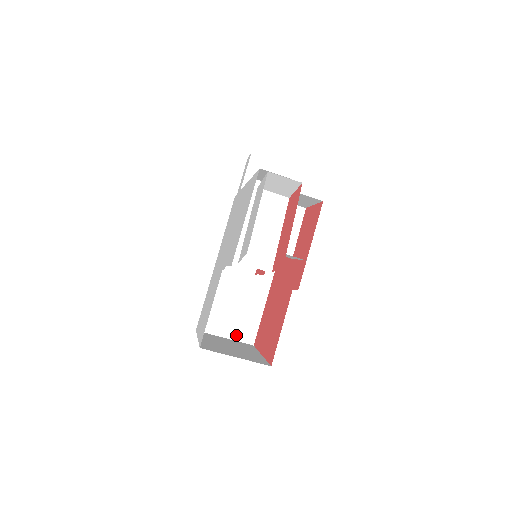
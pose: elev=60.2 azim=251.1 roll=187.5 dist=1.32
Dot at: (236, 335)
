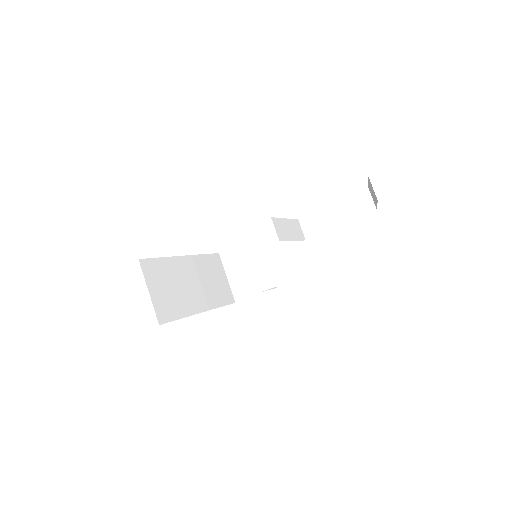
Dot at: (156, 302)
